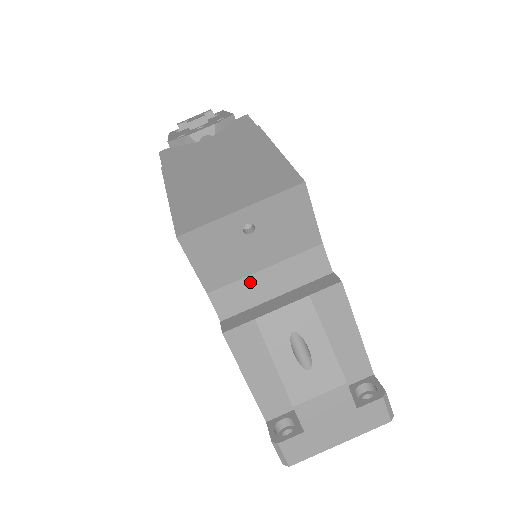
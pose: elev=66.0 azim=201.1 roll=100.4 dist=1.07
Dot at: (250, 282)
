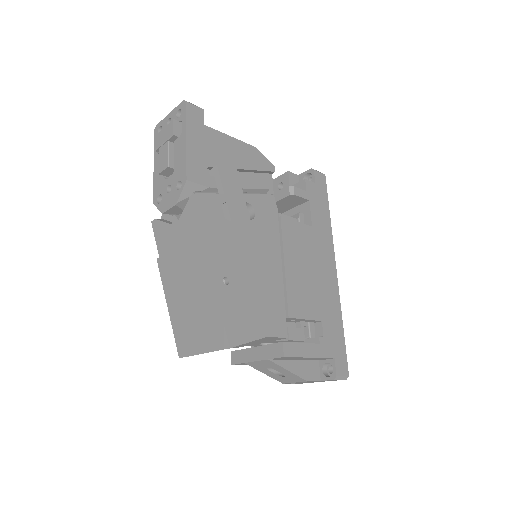
Dot at: occluded
